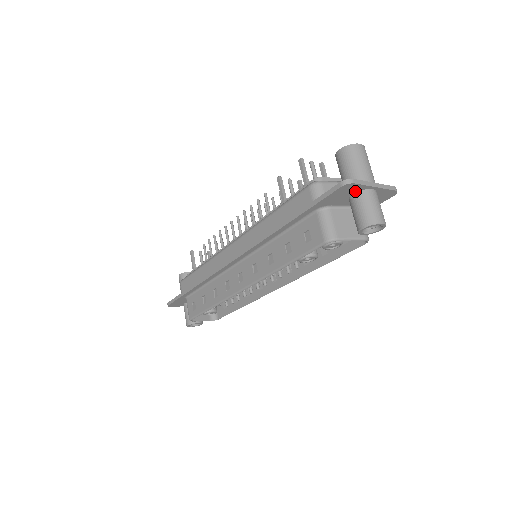
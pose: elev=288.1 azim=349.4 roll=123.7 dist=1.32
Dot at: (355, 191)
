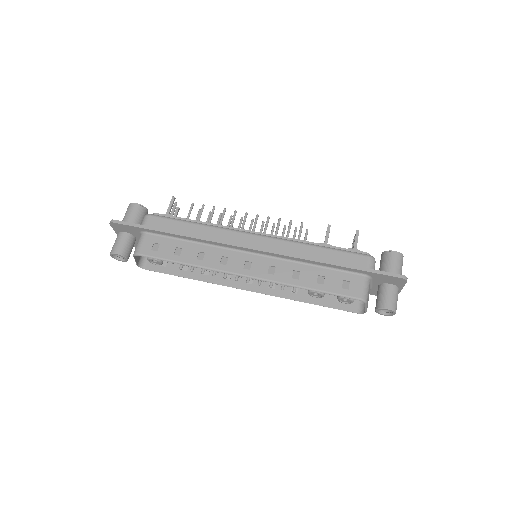
Dot at: (395, 284)
